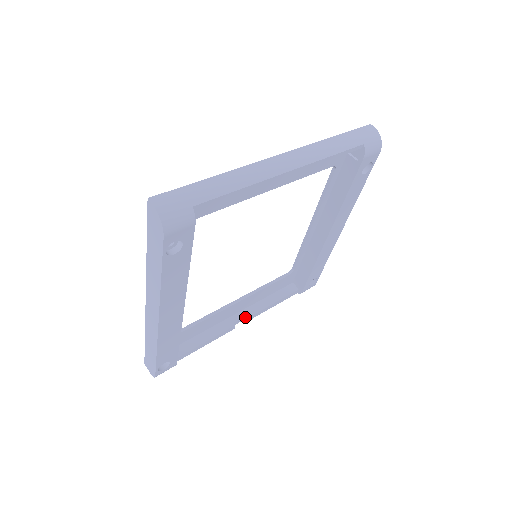
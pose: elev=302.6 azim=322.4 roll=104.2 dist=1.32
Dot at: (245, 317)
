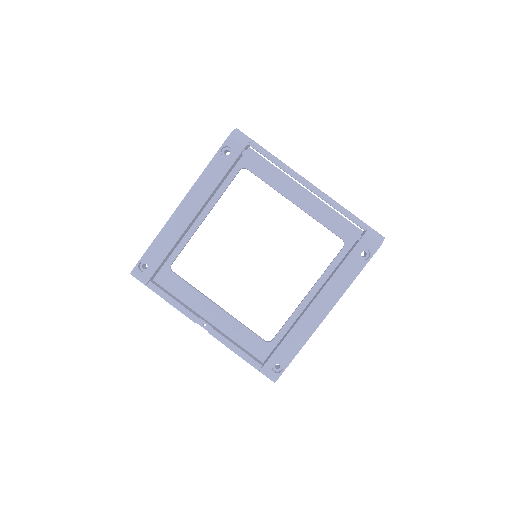
Dot at: (210, 329)
